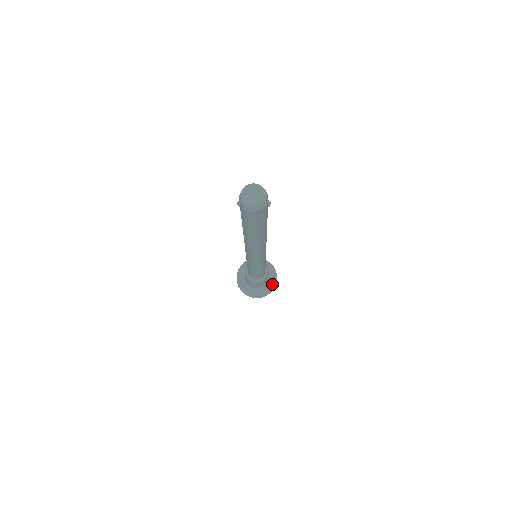
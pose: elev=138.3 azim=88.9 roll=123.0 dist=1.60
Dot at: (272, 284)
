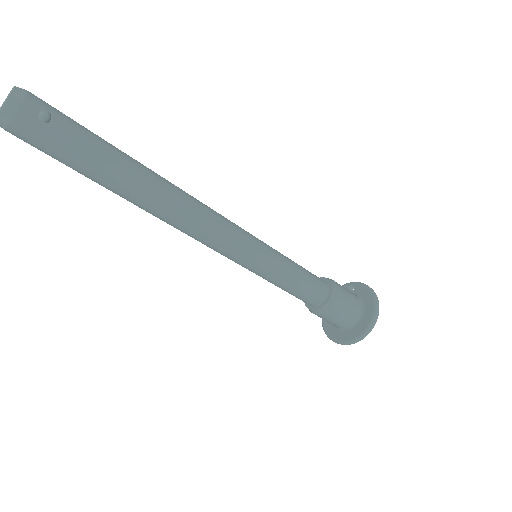
Dot at: (366, 322)
